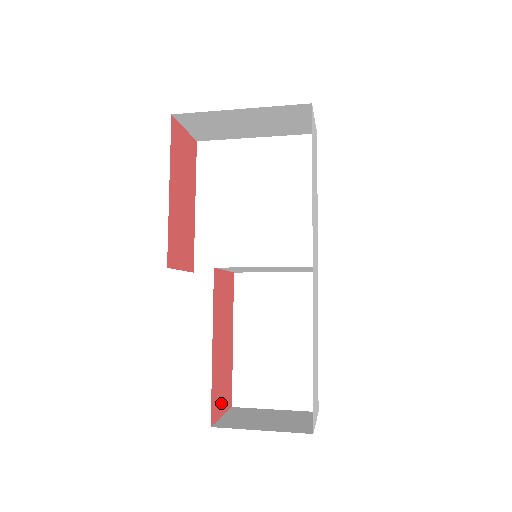
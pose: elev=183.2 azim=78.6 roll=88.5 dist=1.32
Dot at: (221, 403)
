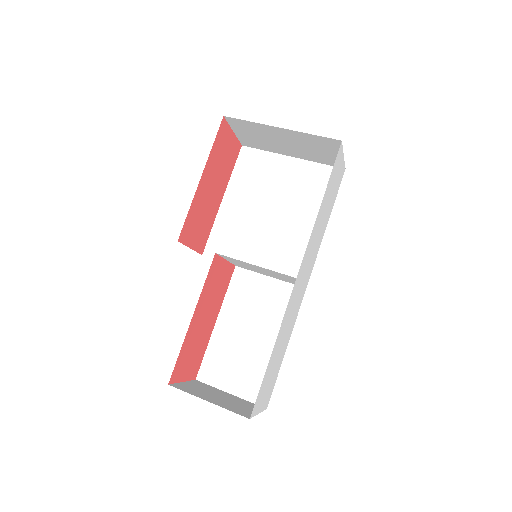
Dot at: (185, 370)
